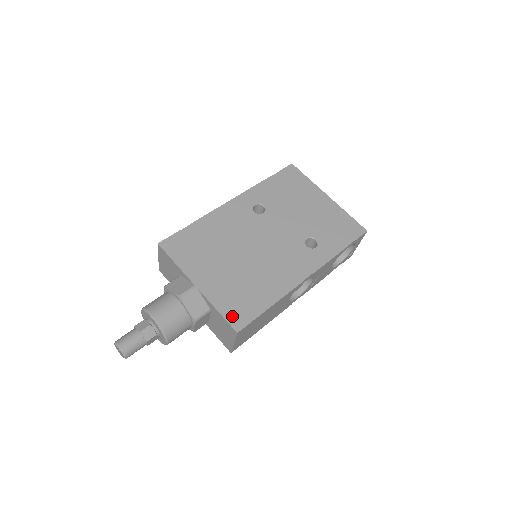
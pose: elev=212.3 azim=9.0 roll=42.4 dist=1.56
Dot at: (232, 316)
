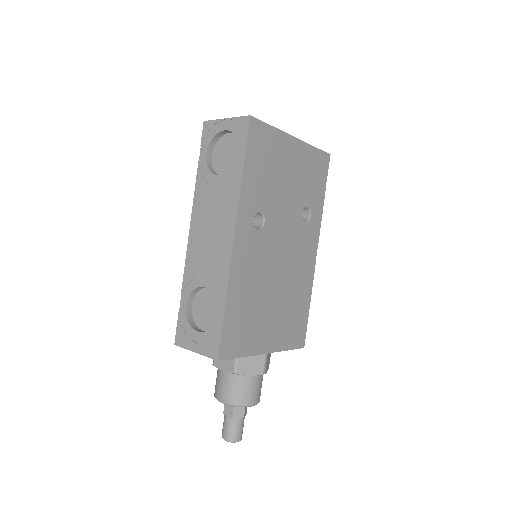
Dot at: (296, 342)
